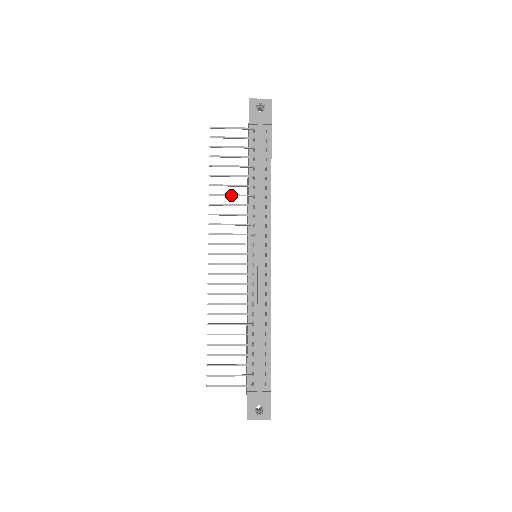
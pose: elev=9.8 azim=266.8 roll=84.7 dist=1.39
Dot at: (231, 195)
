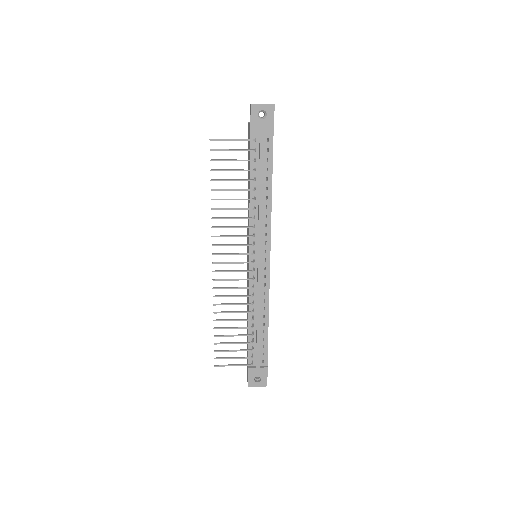
Dot at: (233, 209)
